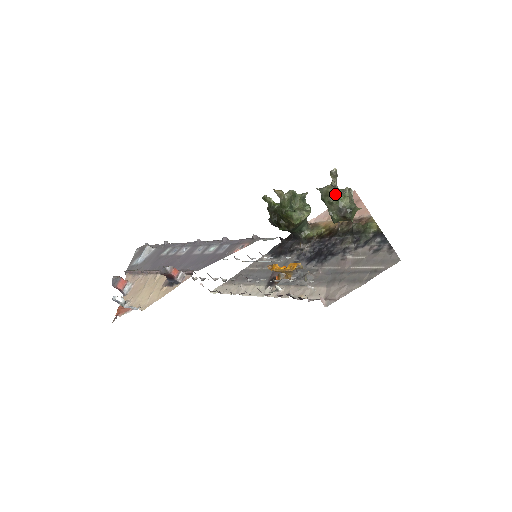
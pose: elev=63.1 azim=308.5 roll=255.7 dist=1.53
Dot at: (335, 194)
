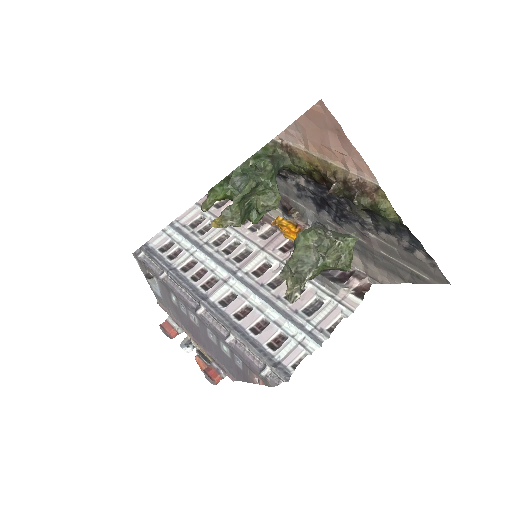
Dot at: occluded
